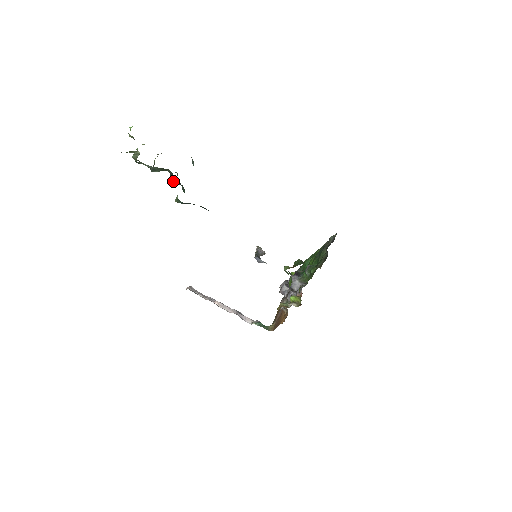
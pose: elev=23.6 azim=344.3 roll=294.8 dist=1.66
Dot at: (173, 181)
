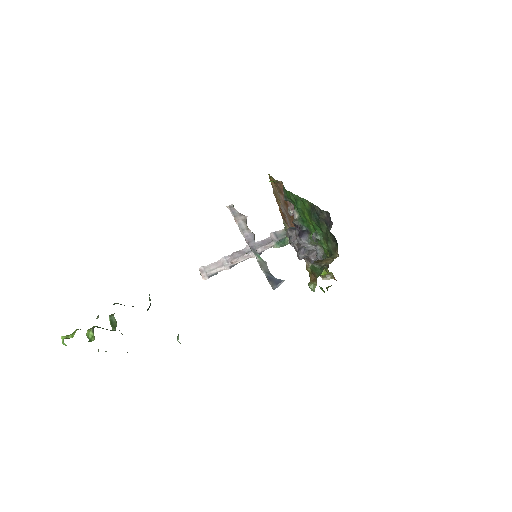
Dot at: occluded
